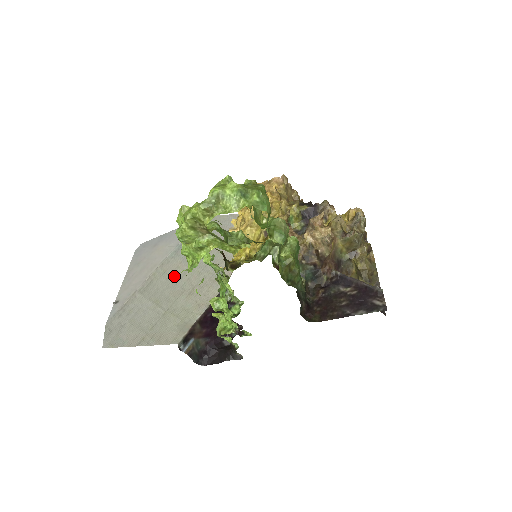
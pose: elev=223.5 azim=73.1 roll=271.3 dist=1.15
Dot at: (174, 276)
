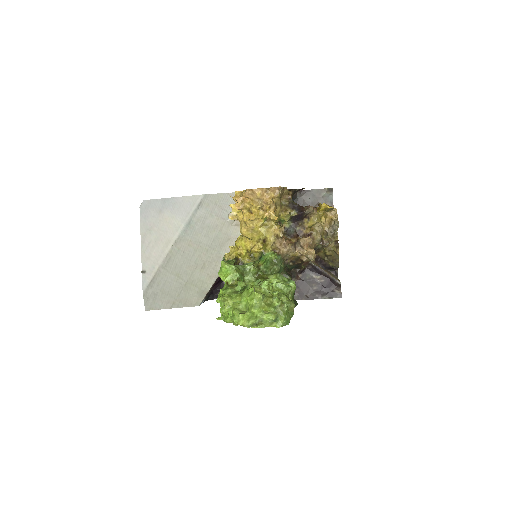
Dot at: (187, 253)
